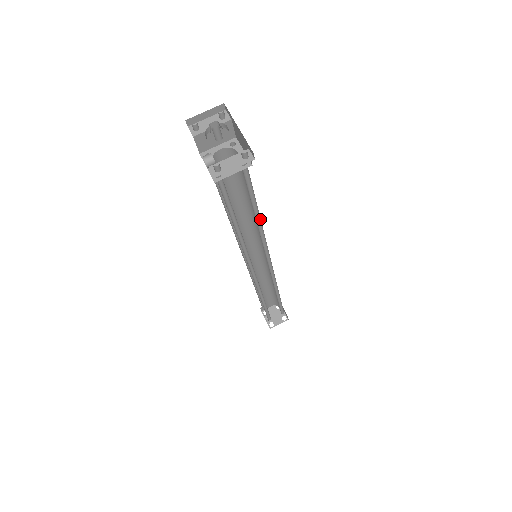
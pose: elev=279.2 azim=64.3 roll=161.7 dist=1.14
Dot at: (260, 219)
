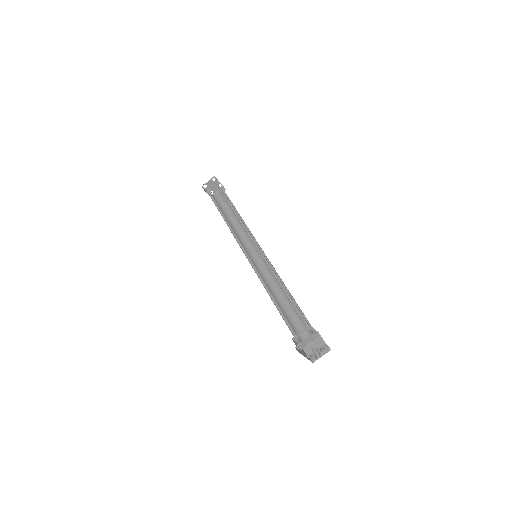
Dot at: (288, 290)
